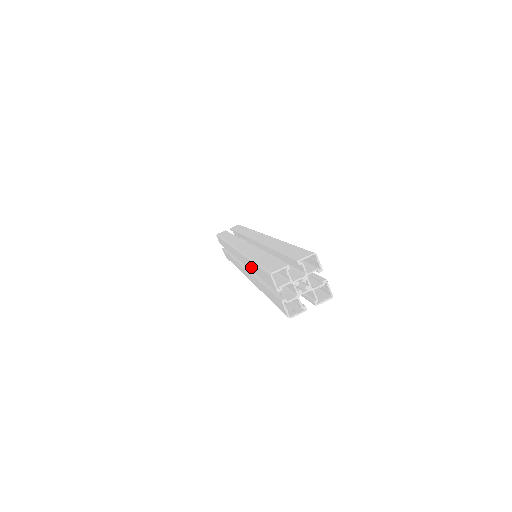
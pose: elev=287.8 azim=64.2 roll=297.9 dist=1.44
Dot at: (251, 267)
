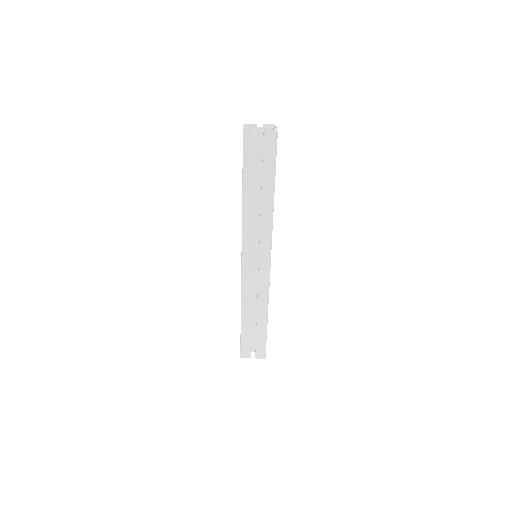
Dot at: occluded
